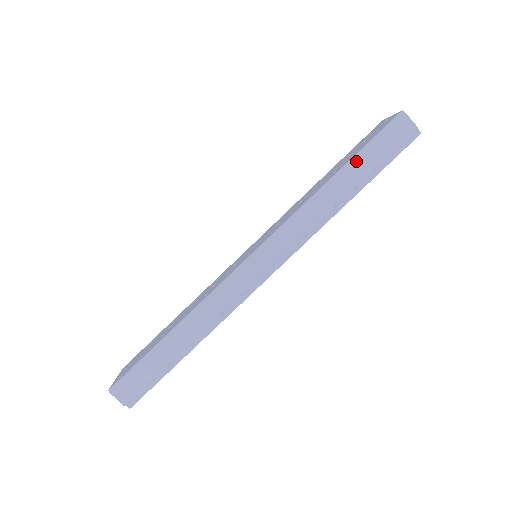
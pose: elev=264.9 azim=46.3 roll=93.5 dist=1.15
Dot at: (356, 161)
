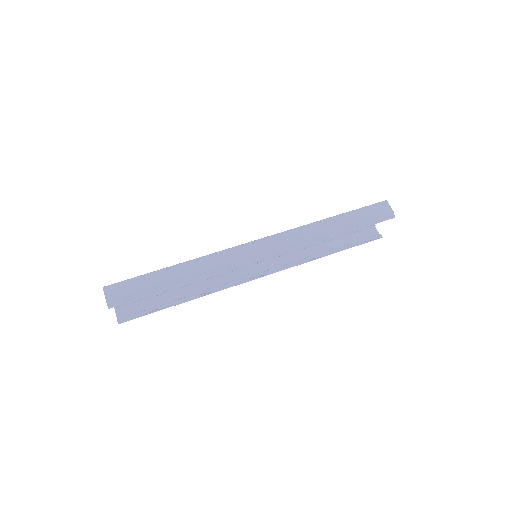
Dot at: (347, 214)
